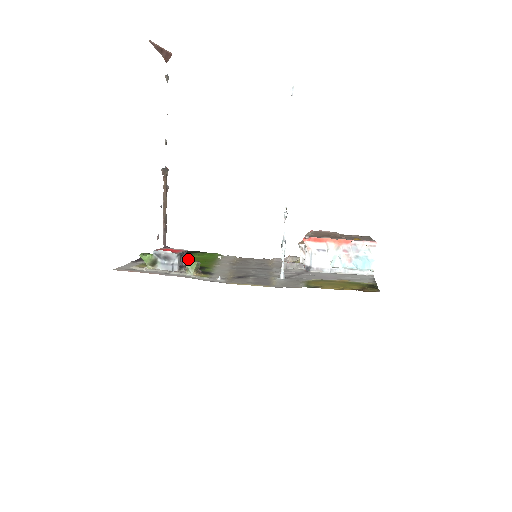
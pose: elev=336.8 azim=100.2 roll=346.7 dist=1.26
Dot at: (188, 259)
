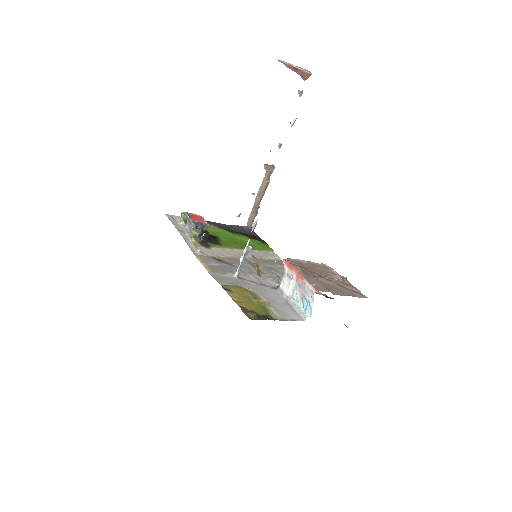
Dot at: (233, 238)
